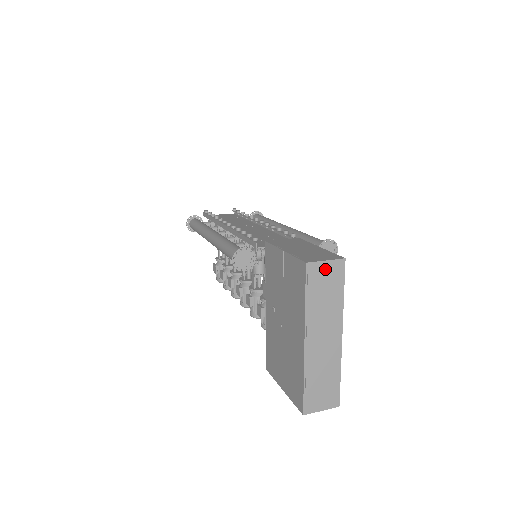
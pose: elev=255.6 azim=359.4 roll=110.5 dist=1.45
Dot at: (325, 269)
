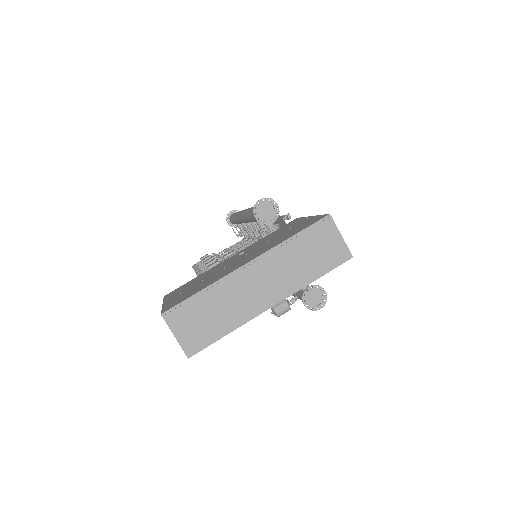
Dot at: (333, 240)
